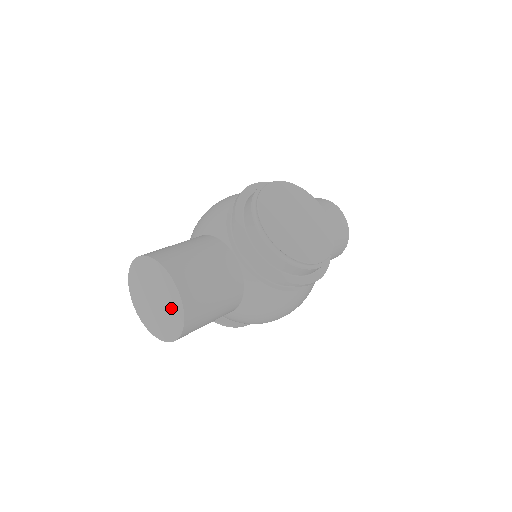
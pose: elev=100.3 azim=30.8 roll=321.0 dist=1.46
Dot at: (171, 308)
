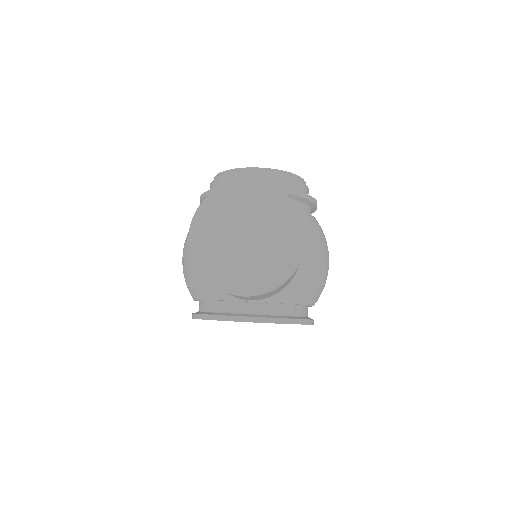
Dot at: (271, 214)
